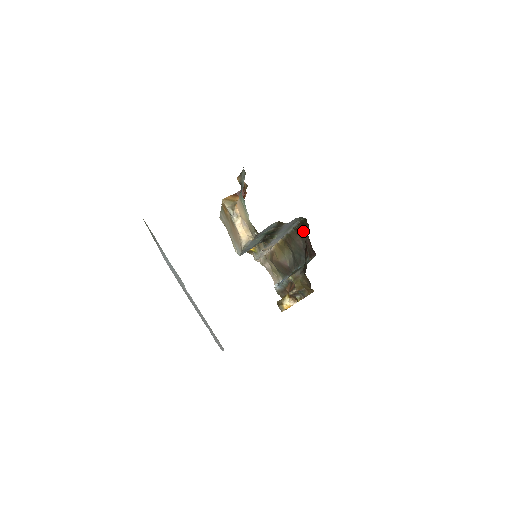
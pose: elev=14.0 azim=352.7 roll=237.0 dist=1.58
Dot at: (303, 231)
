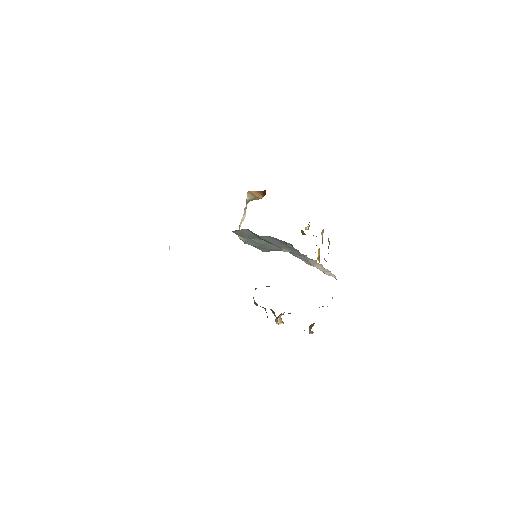
Dot at: occluded
